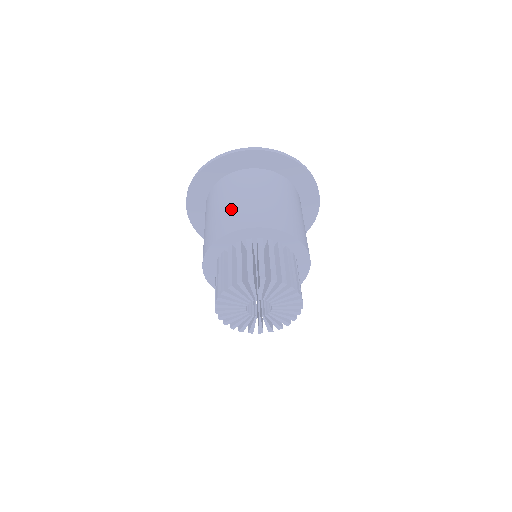
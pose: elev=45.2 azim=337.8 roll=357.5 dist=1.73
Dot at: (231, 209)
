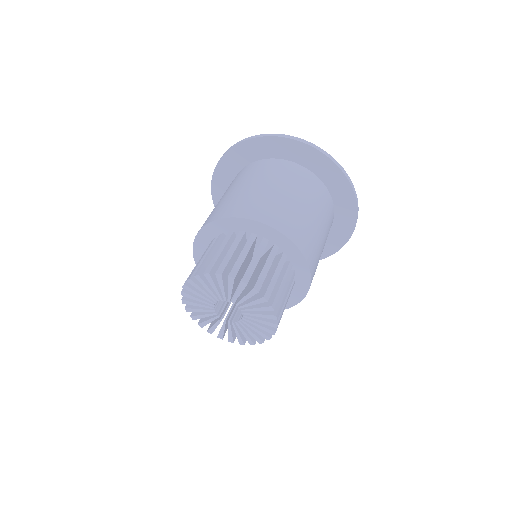
Dot at: (216, 206)
